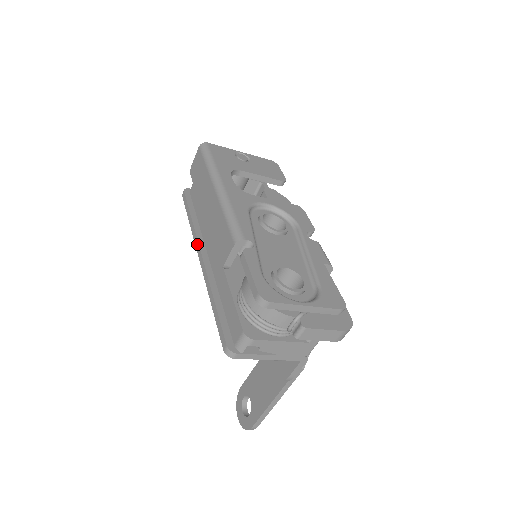
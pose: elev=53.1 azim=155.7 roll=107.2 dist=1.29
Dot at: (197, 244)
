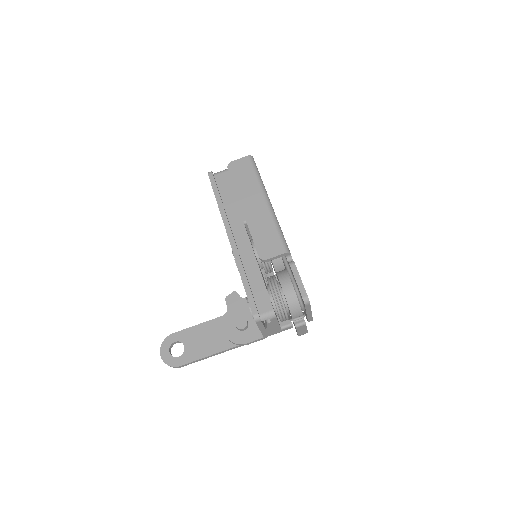
Dot at: (228, 226)
